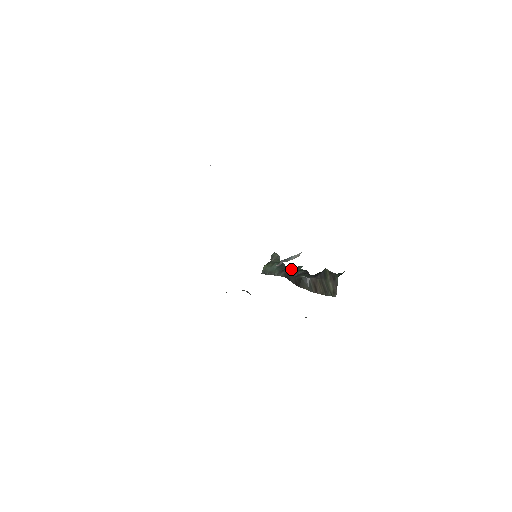
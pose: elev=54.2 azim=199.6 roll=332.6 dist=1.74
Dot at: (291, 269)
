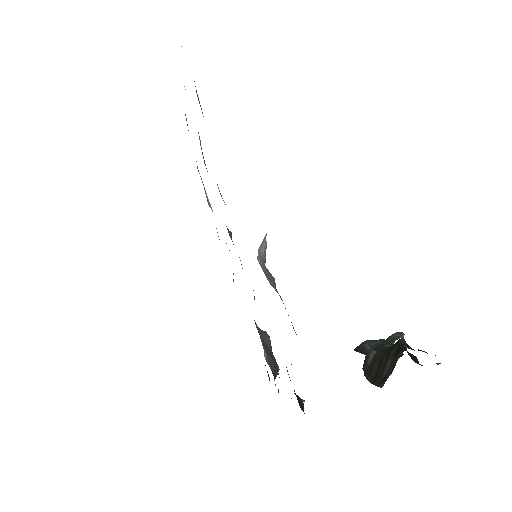
Dot at: (383, 345)
